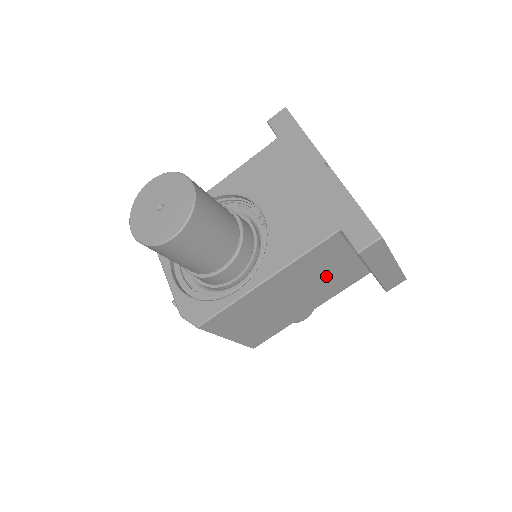
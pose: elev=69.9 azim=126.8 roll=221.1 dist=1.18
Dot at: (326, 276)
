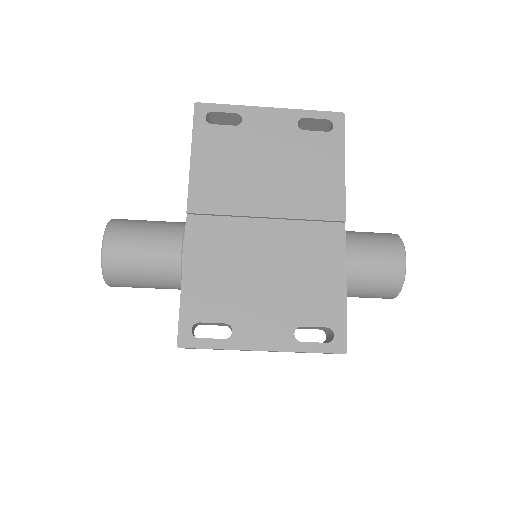
Dot at: occluded
